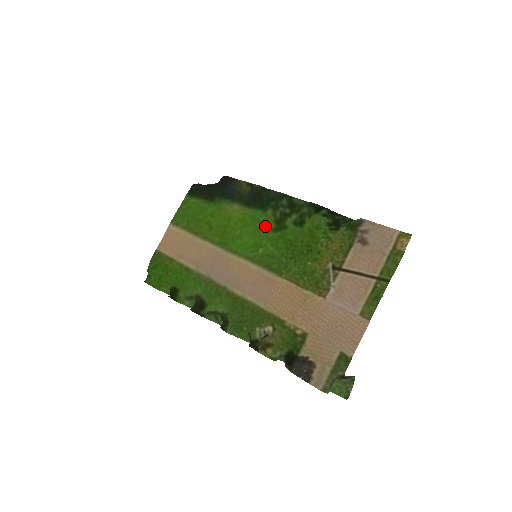
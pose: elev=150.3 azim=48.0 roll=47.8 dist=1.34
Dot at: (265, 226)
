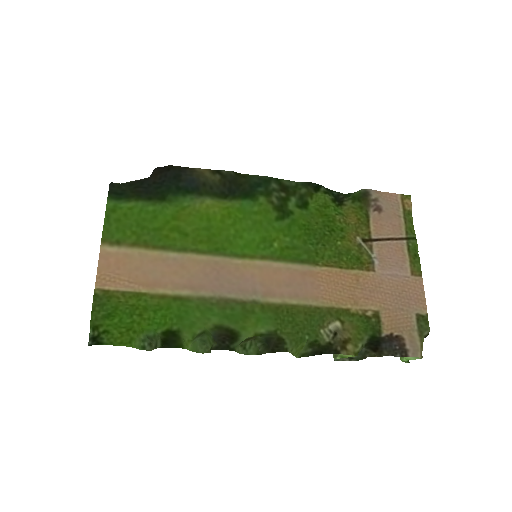
Dot at: (265, 216)
